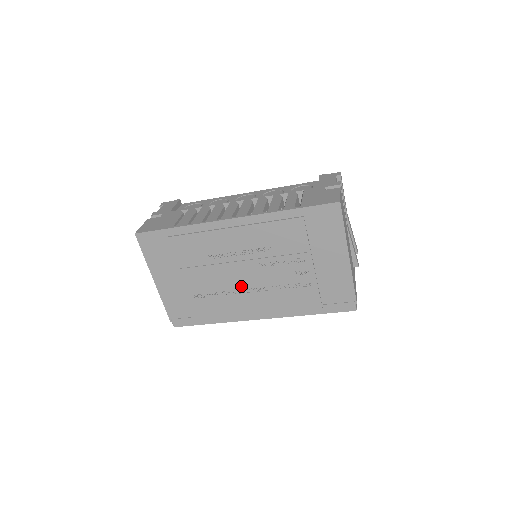
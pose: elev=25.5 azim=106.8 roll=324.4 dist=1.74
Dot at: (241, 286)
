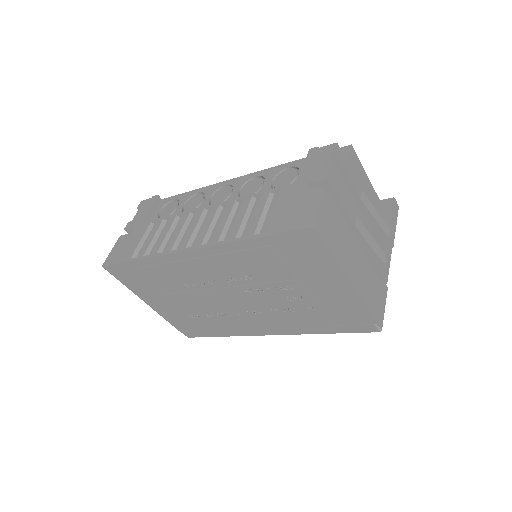
Dot at: (234, 309)
